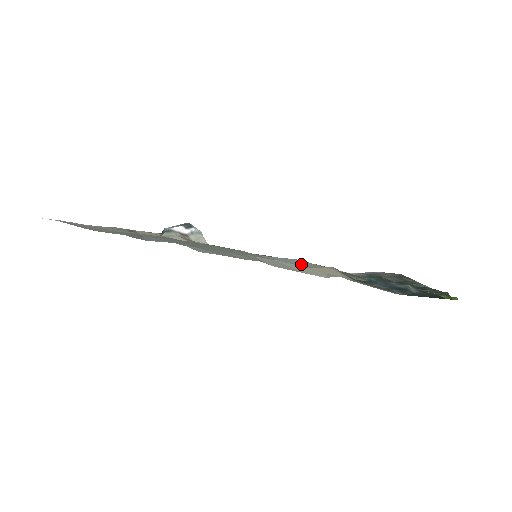
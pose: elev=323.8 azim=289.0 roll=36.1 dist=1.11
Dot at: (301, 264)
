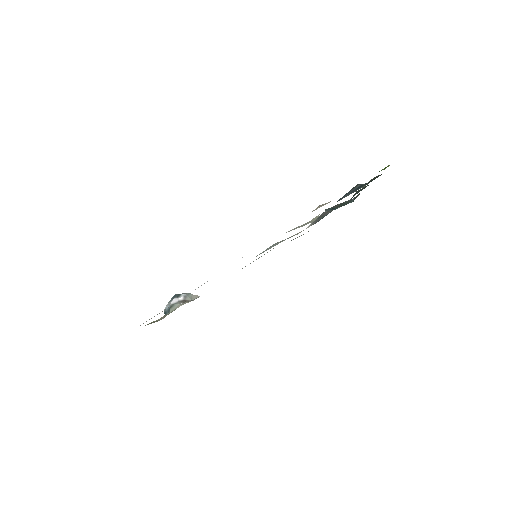
Dot at: occluded
